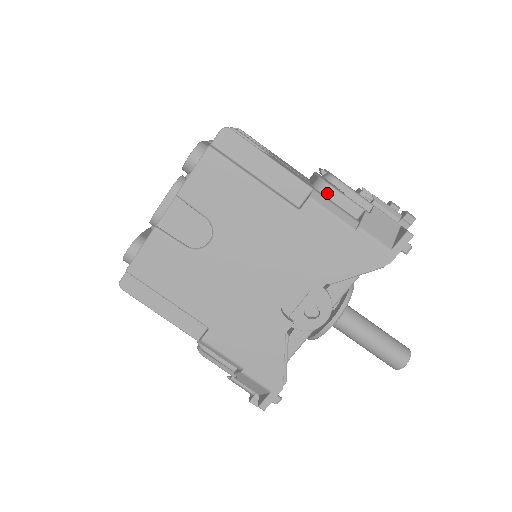
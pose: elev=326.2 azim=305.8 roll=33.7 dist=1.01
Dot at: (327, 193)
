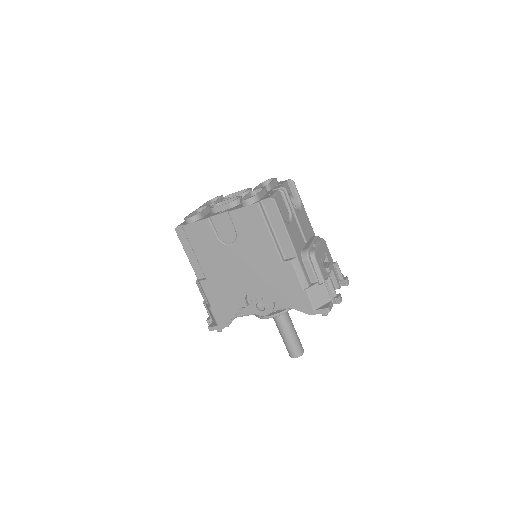
Dot at: (305, 261)
